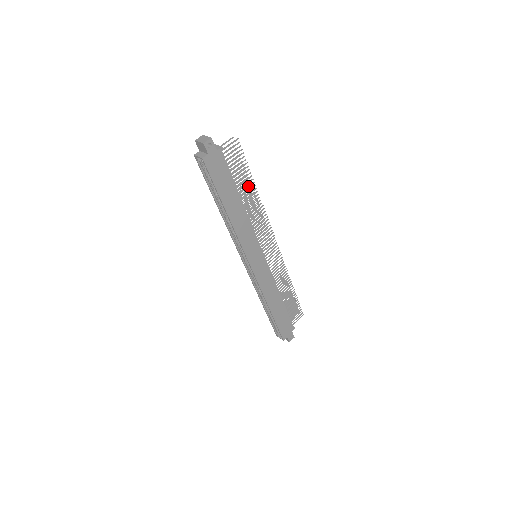
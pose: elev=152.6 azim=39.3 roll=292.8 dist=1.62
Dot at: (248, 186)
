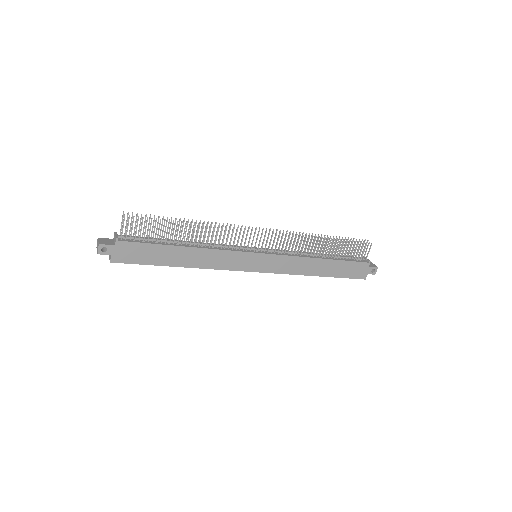
Dot at: occluded
